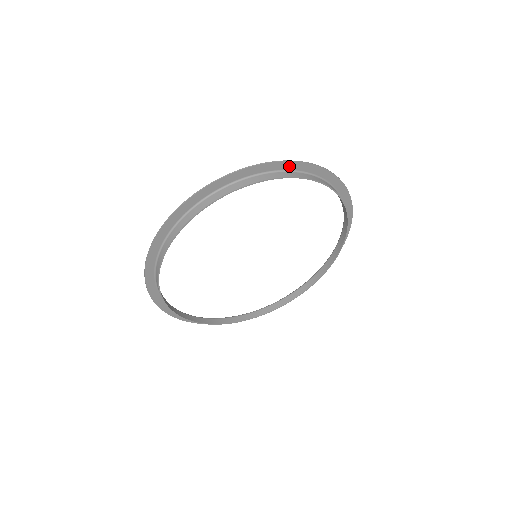
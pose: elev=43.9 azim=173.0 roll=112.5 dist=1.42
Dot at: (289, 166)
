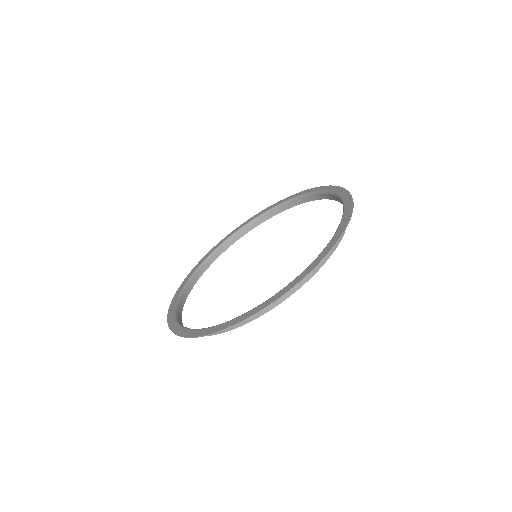
Dot at: (348, 204)
